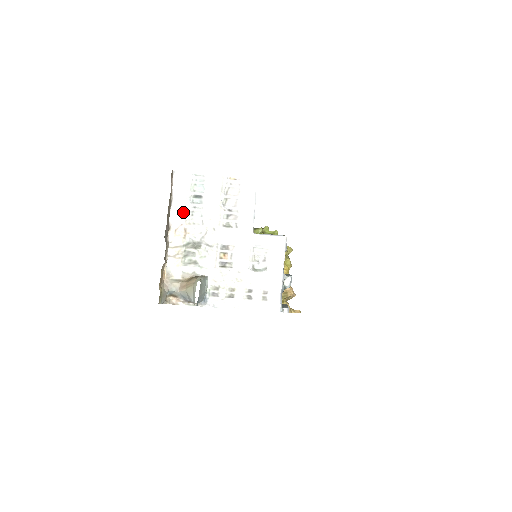
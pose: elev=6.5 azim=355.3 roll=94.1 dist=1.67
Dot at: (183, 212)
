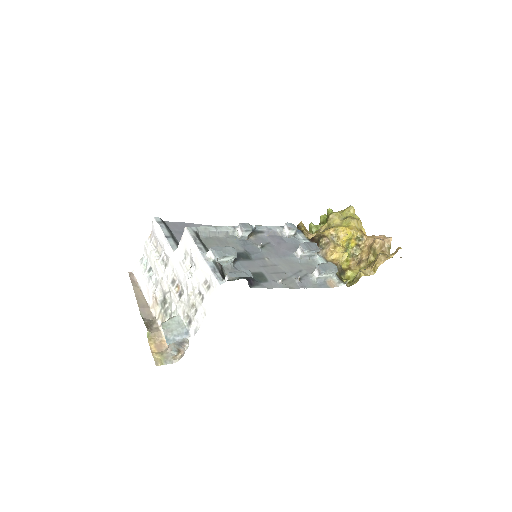
Dot at: (148, 289)
